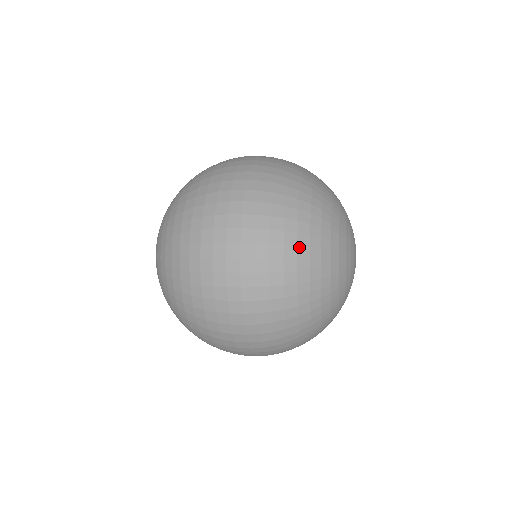
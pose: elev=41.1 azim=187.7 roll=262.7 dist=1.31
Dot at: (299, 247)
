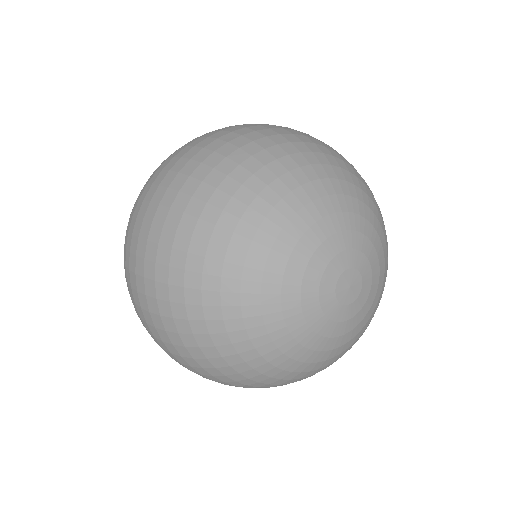
Dot at: (210, 359)
